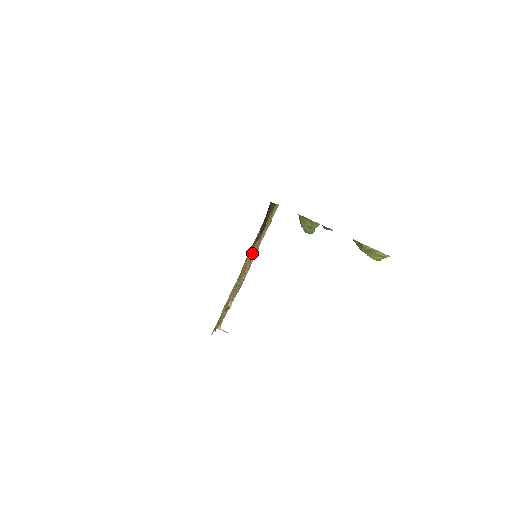
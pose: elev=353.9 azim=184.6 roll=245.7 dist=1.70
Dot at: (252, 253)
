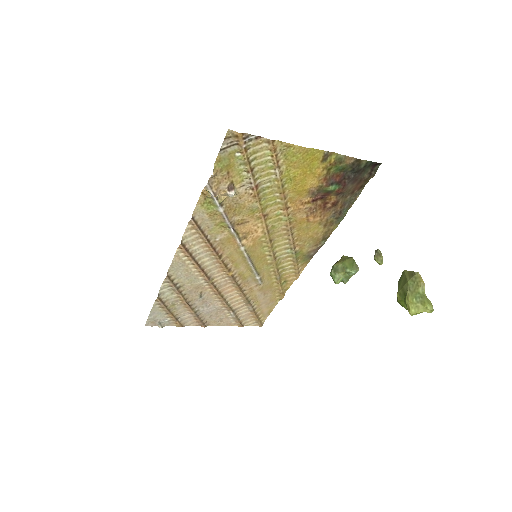
Dot at: (270, 234)
